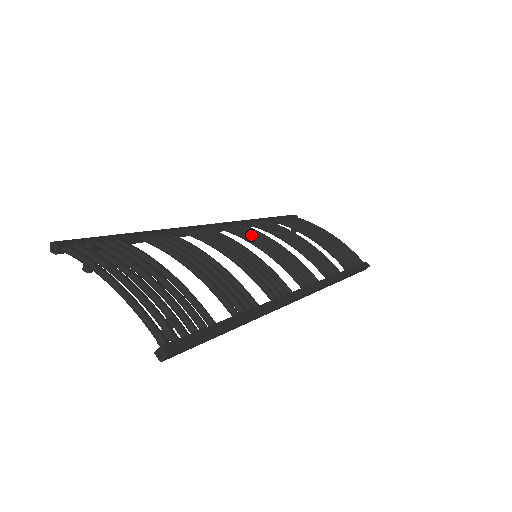
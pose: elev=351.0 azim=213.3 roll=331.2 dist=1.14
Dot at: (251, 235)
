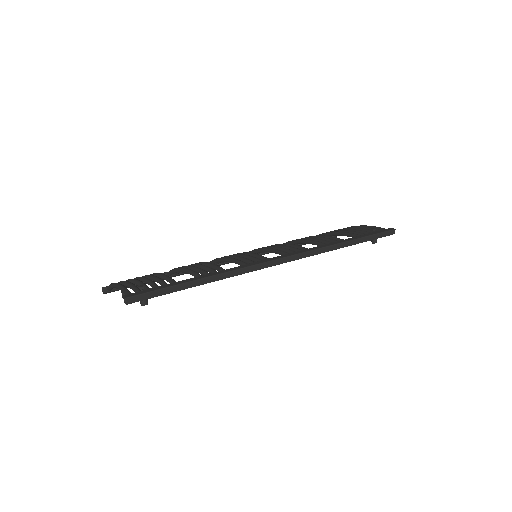
Dot at: occluded
